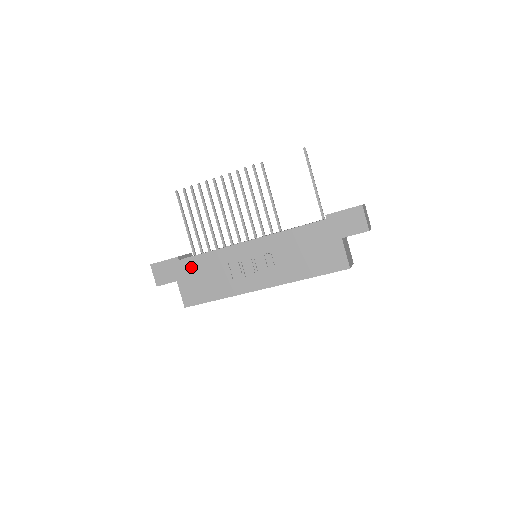
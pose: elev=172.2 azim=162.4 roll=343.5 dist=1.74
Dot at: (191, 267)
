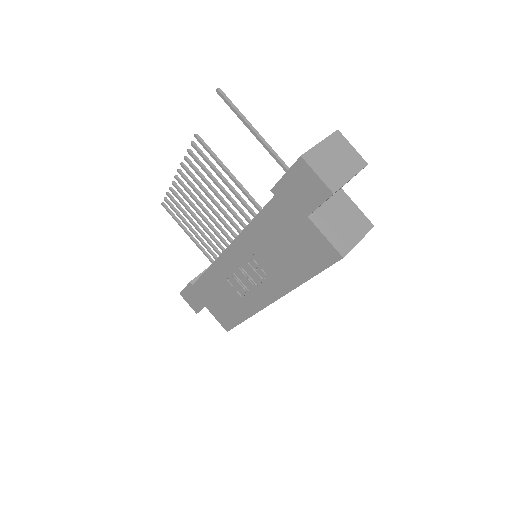
Dot at: (205, 290)
